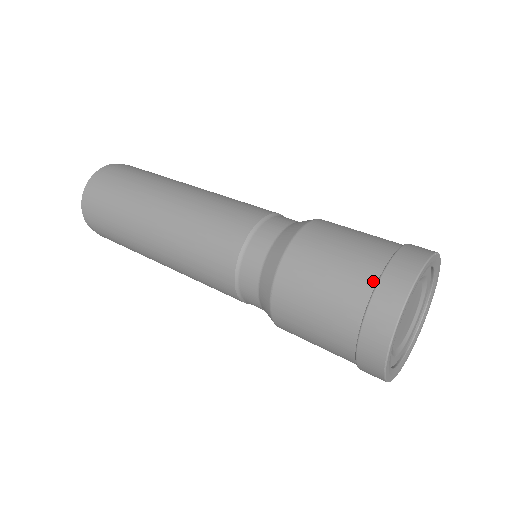
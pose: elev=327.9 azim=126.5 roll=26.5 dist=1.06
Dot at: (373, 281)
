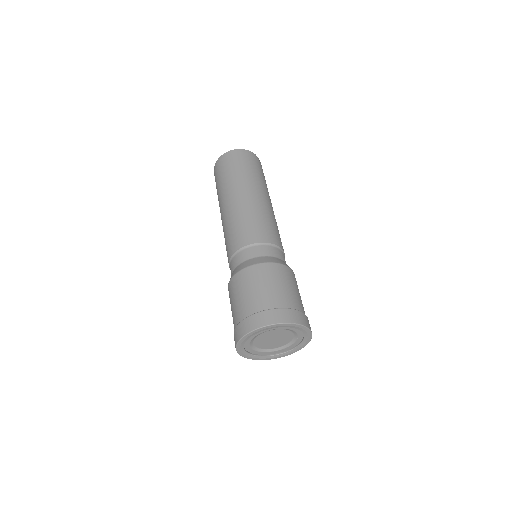
Dot at: (252, 313)
